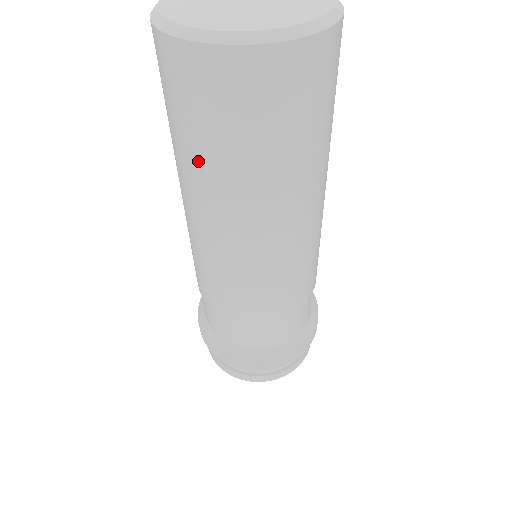
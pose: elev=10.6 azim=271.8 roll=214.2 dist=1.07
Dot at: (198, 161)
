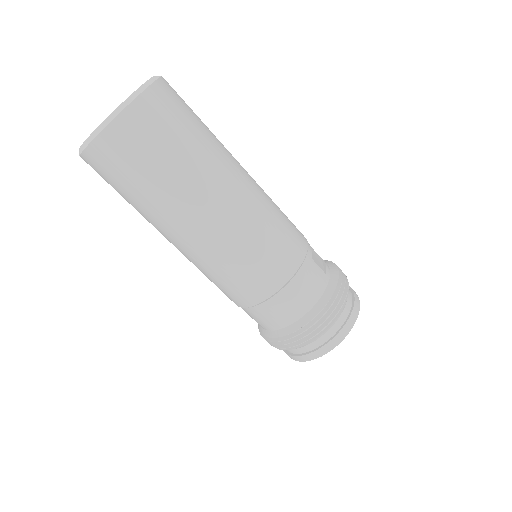
Dot at: (143, 207)
